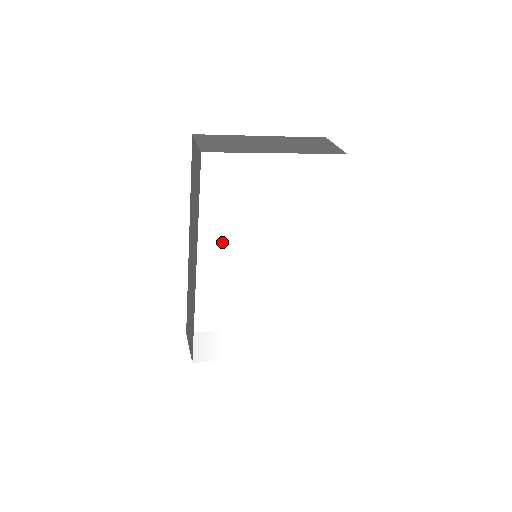
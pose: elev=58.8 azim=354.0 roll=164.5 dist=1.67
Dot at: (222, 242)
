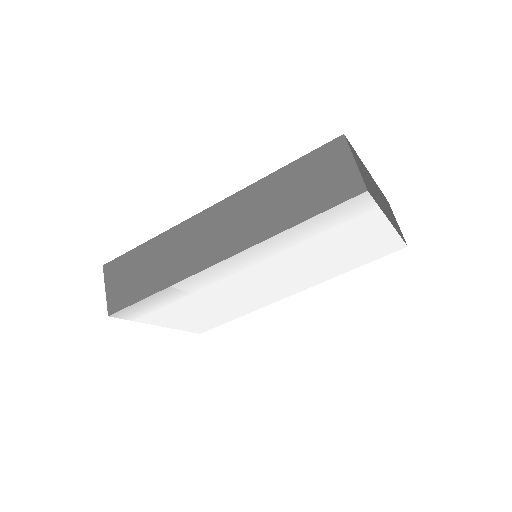
Dot at: (272, 252)
